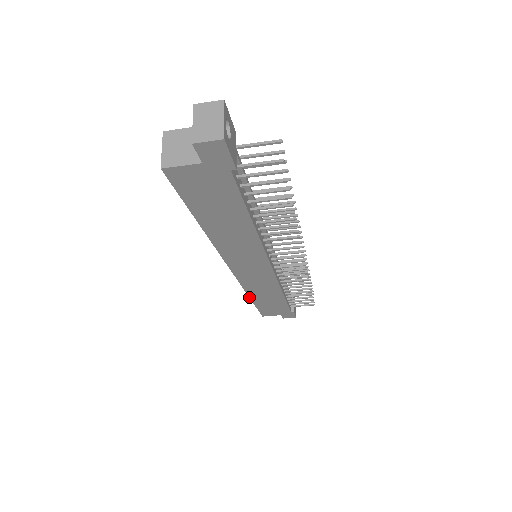
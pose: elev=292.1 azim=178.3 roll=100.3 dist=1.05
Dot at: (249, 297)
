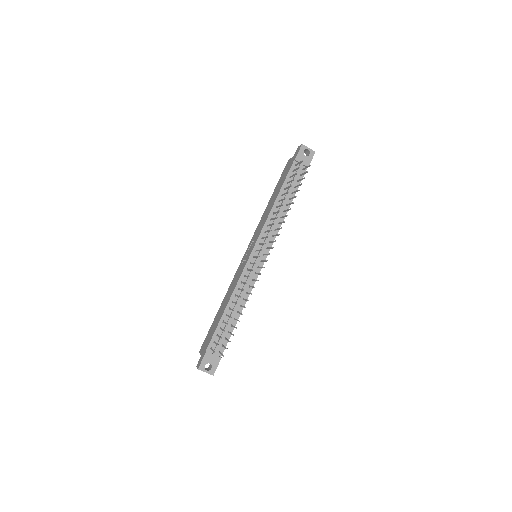
Dot at: occluded
